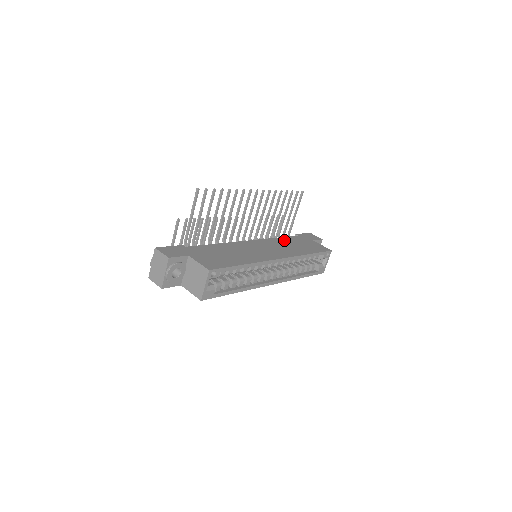
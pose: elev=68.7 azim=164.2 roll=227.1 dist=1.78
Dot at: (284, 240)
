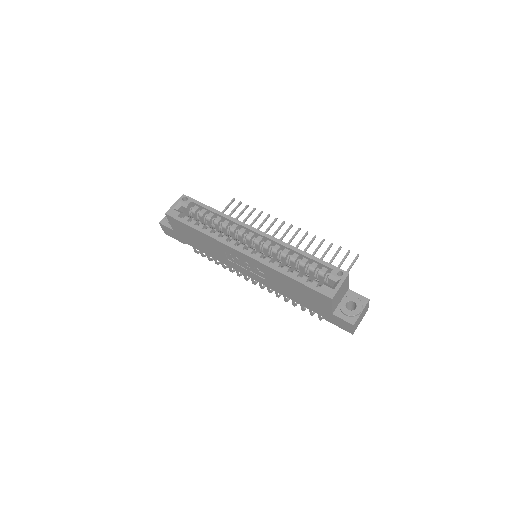
Dot at: occluded
